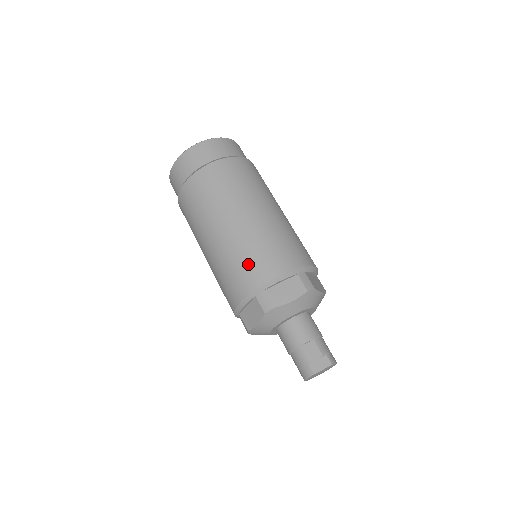
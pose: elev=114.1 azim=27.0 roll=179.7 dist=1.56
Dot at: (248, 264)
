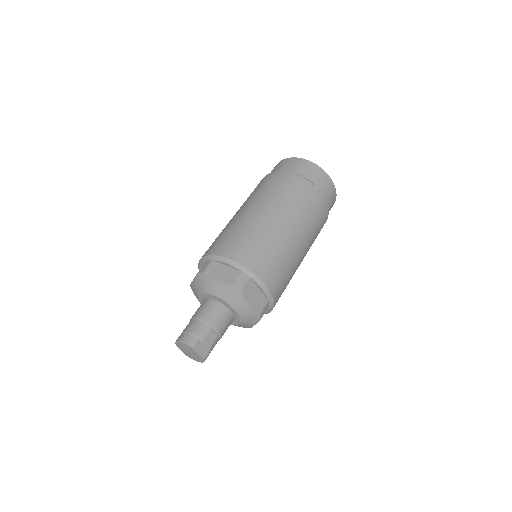
Dot at: (265, 255)
